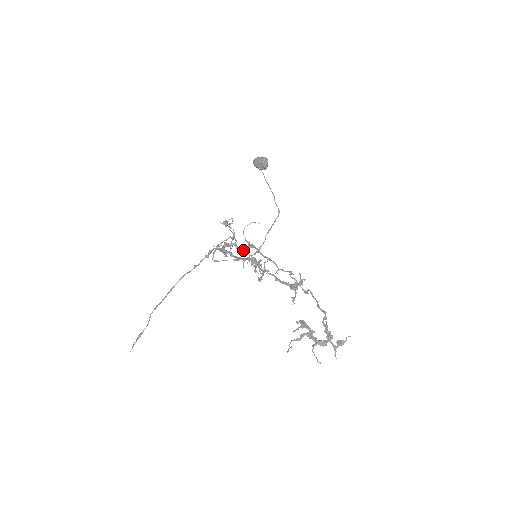
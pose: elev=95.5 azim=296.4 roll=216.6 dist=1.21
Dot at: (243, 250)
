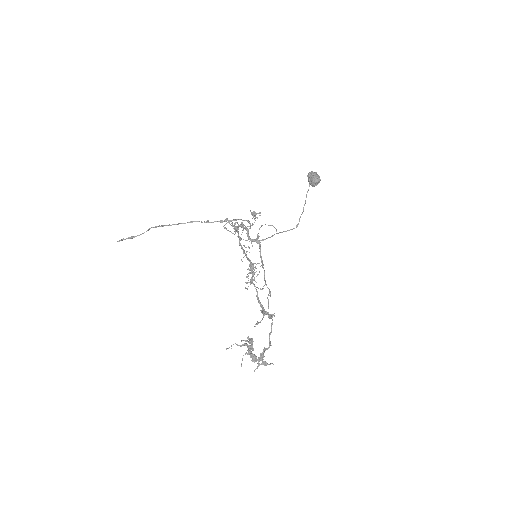
Dot at: (250, 239)
